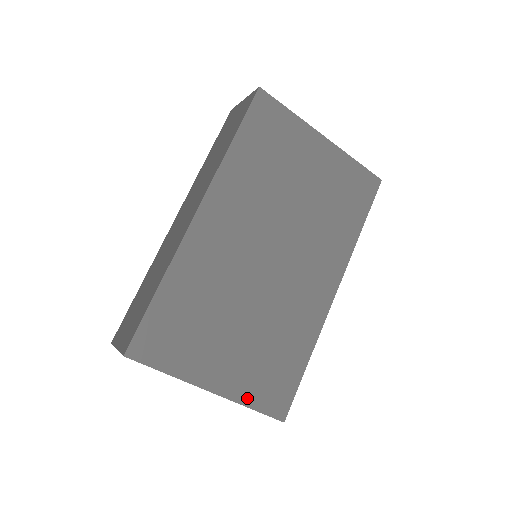
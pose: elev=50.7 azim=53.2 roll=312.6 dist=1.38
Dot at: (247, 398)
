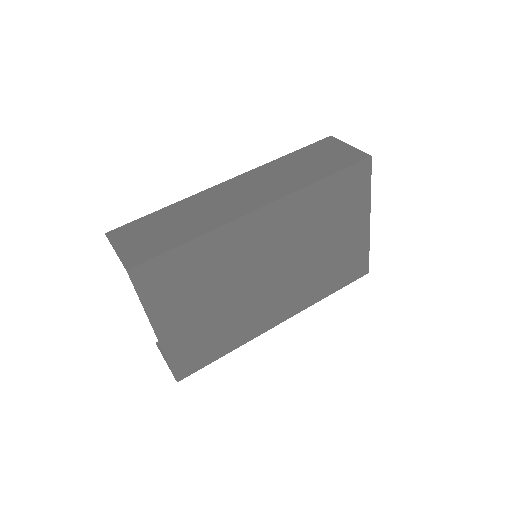
Dot at: (172, 353)
